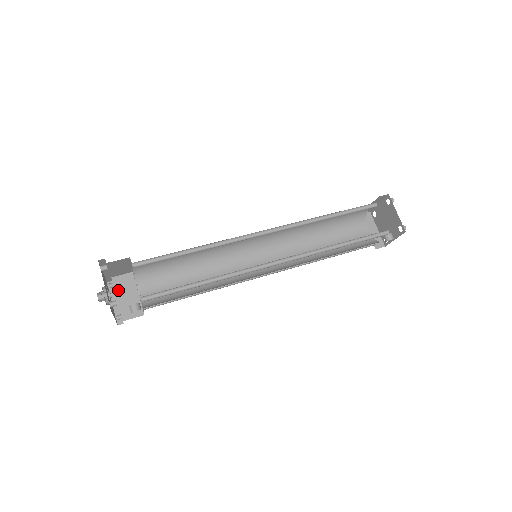
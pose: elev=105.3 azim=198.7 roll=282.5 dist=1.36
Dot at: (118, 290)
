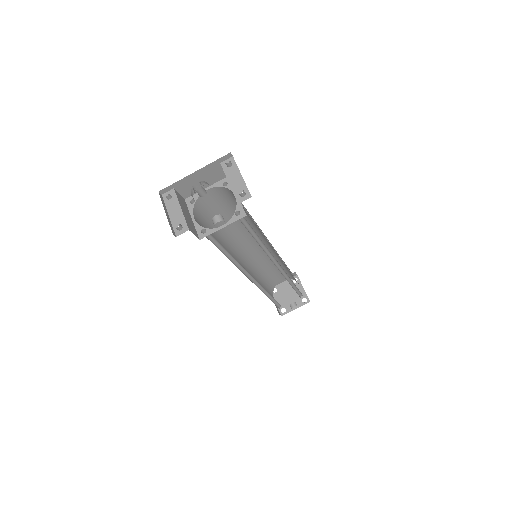
Dot at: (180, 202)
